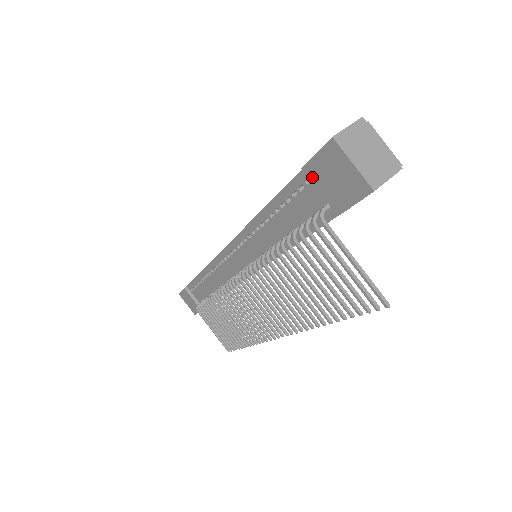
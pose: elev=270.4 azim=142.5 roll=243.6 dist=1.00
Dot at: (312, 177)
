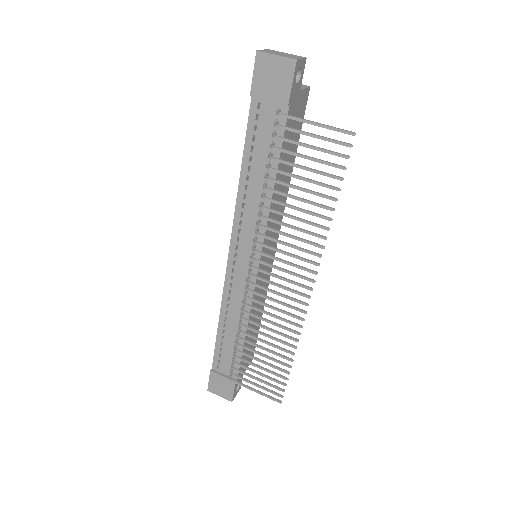
Dot at: (259, 94)
